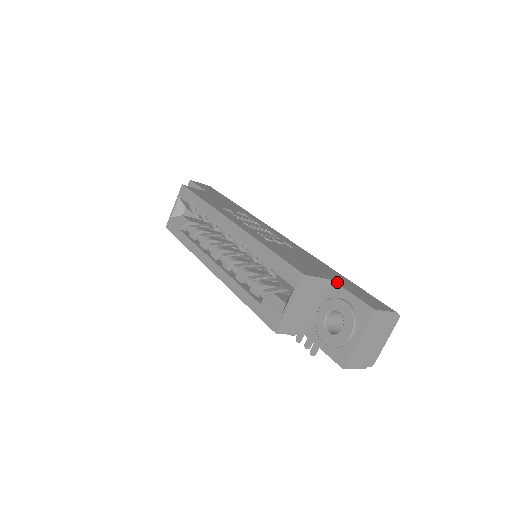
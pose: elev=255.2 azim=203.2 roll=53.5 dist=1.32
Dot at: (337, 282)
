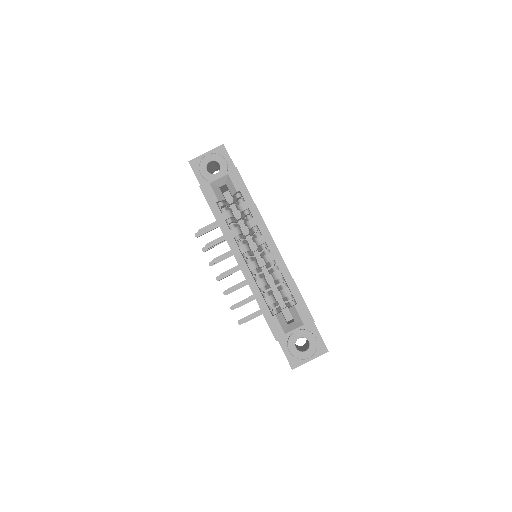
Dot at: occluded
